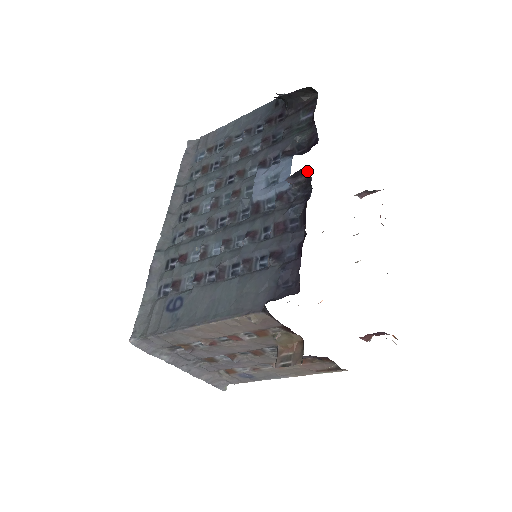
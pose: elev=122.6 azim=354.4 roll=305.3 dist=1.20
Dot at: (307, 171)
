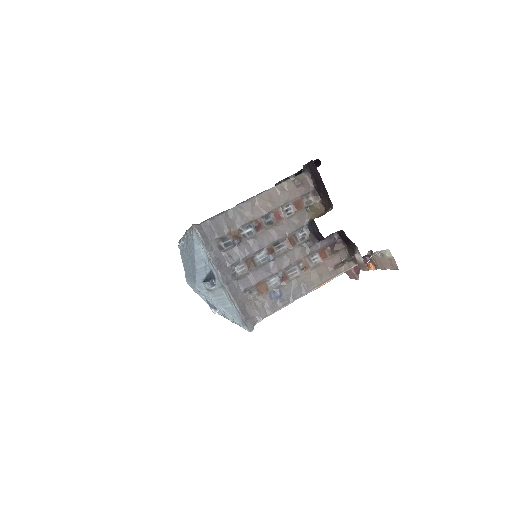
Dot at: occluded
